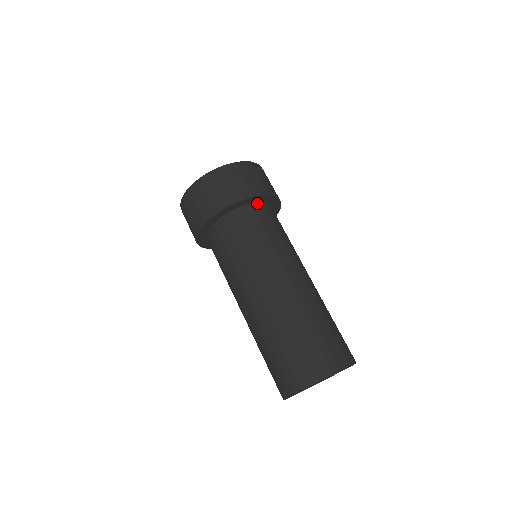
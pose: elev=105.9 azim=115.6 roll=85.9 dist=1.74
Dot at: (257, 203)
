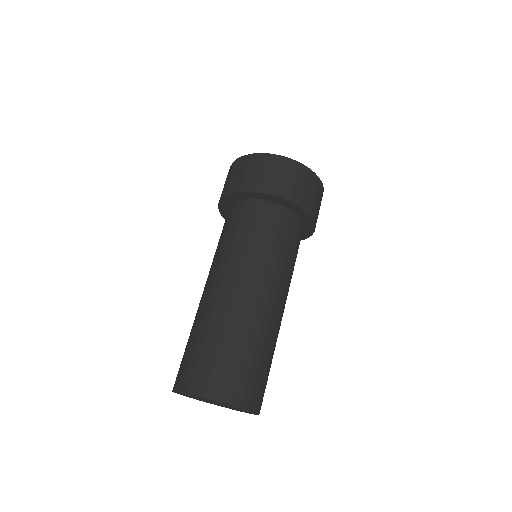
Dot at: (295, 214)
